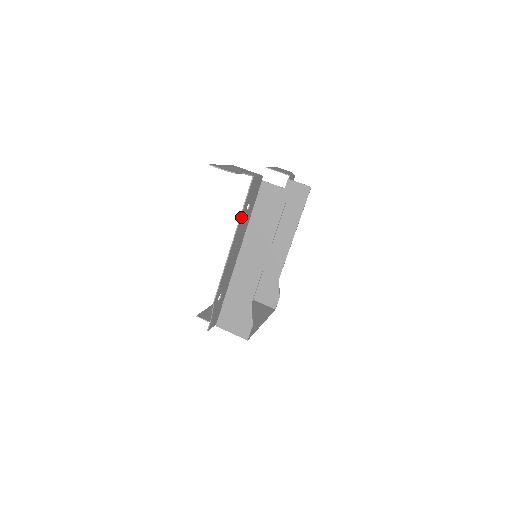
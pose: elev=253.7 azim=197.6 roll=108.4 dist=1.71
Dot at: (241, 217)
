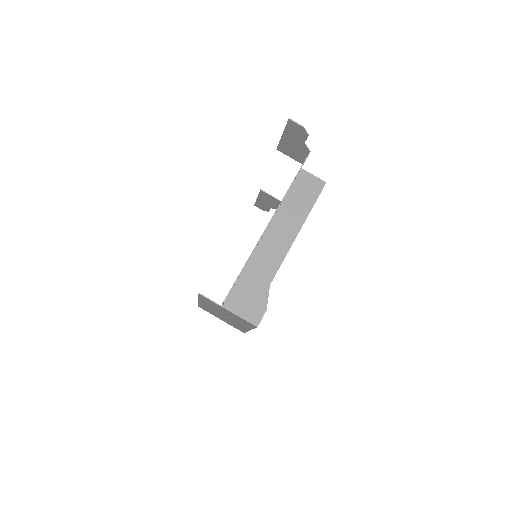
Dot at: occluded
